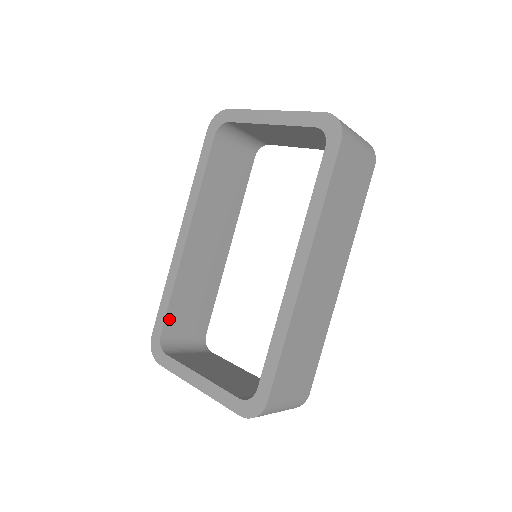
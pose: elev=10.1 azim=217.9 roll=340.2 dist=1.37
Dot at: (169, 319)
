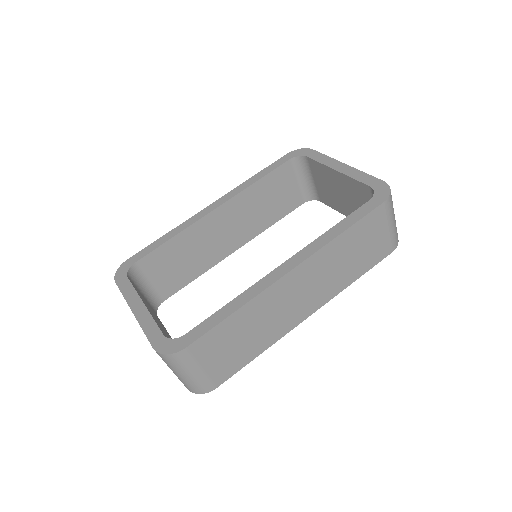
Dot at: (151, 257)
